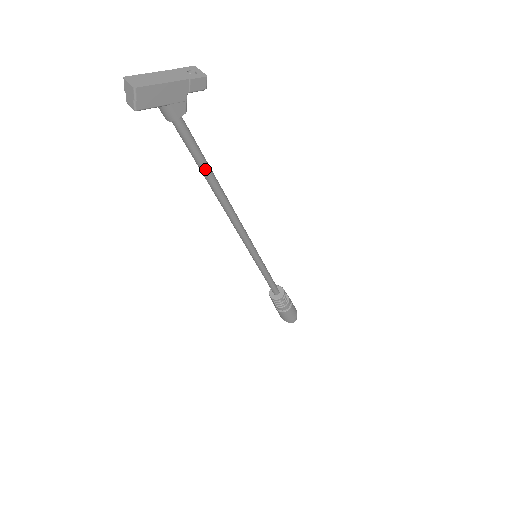
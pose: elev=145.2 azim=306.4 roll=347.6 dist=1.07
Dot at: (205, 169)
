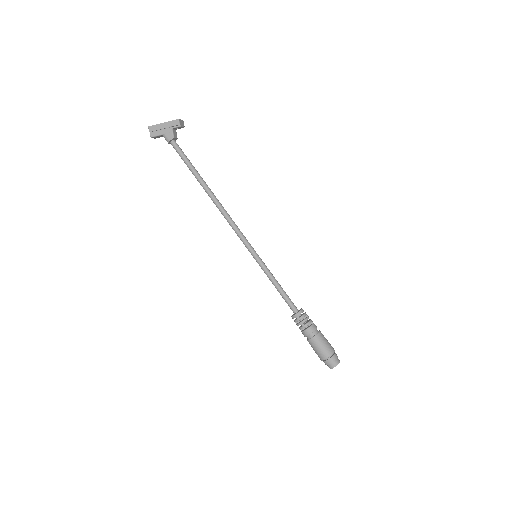
Dot at: (193, 172)
